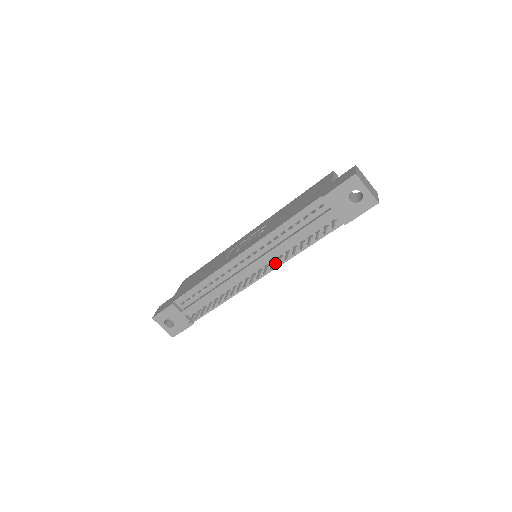
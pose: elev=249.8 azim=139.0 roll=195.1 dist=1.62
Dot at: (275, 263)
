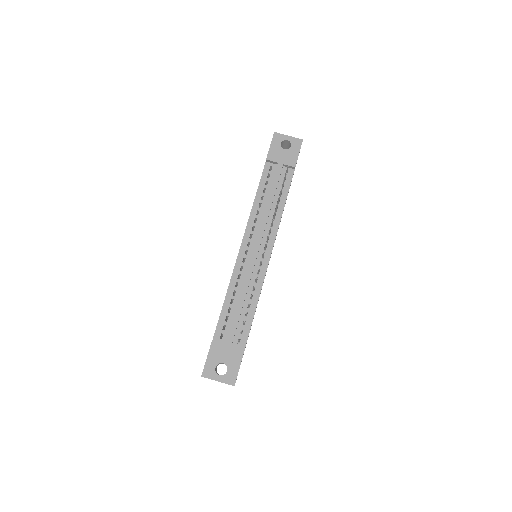
Dot at: (272, 234)
